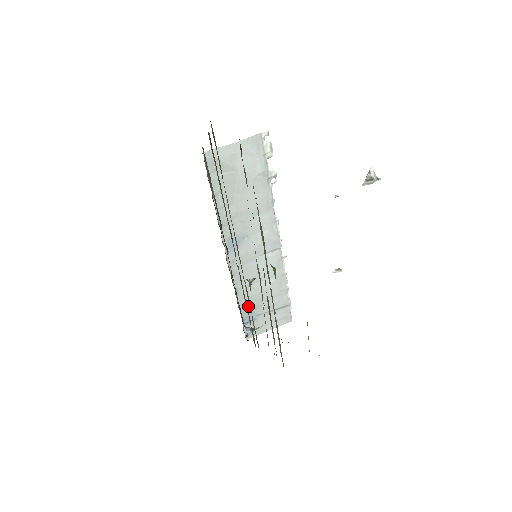
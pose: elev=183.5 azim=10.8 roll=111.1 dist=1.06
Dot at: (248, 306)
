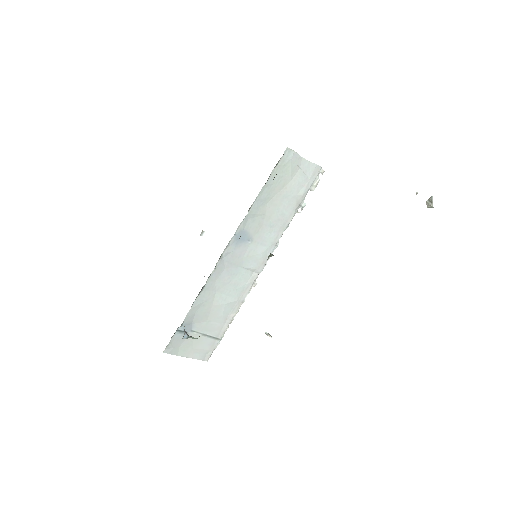
Dot at: (196, 312)
